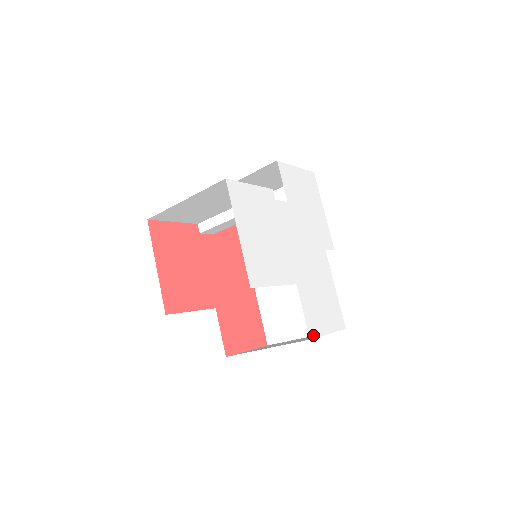
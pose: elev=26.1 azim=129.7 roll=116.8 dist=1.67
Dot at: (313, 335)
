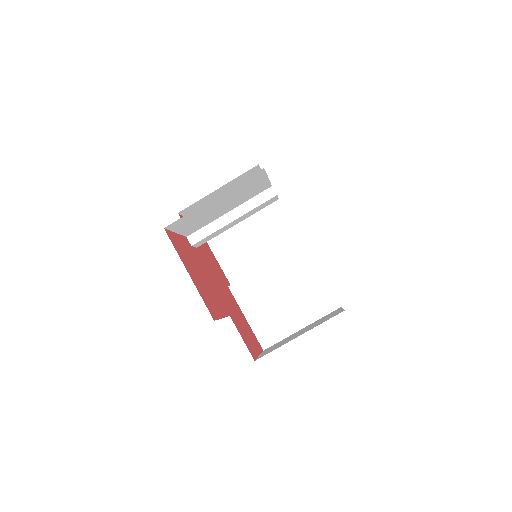
Dot at: occluded
